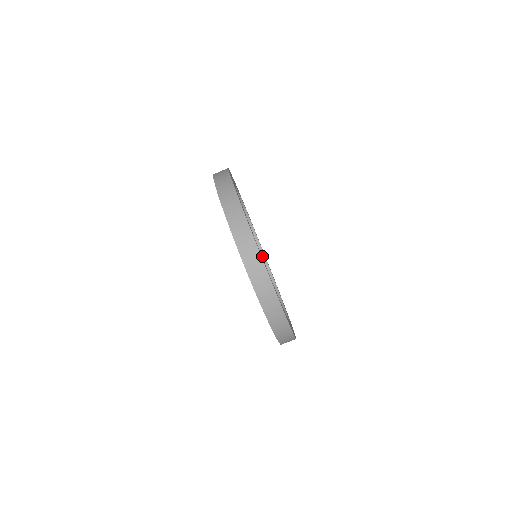
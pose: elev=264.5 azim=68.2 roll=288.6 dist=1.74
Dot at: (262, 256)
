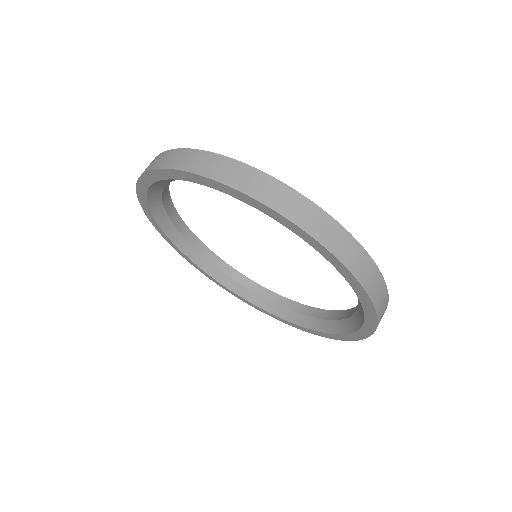
Dot at: (272, 295)
